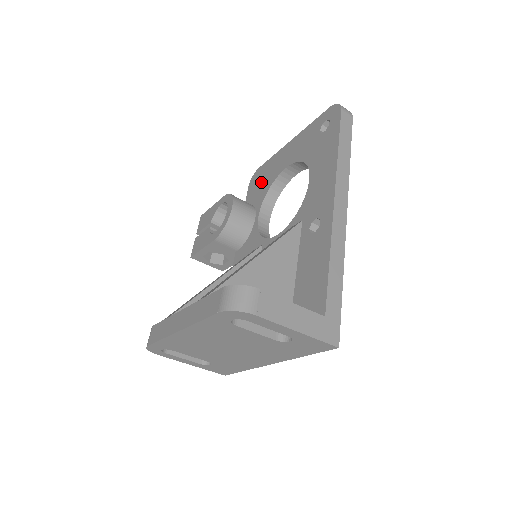
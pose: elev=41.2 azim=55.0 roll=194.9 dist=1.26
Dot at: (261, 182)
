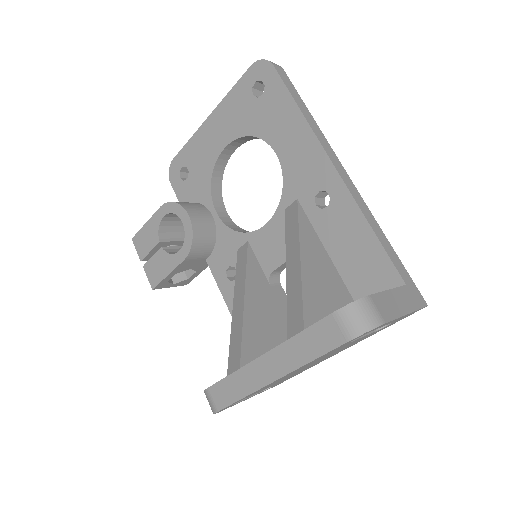
Dot at: (191, 174)
